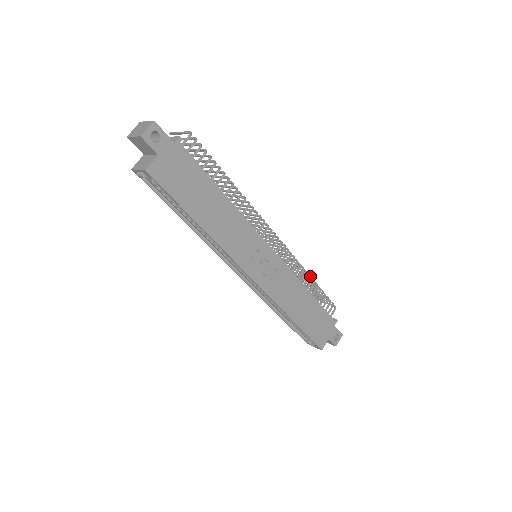
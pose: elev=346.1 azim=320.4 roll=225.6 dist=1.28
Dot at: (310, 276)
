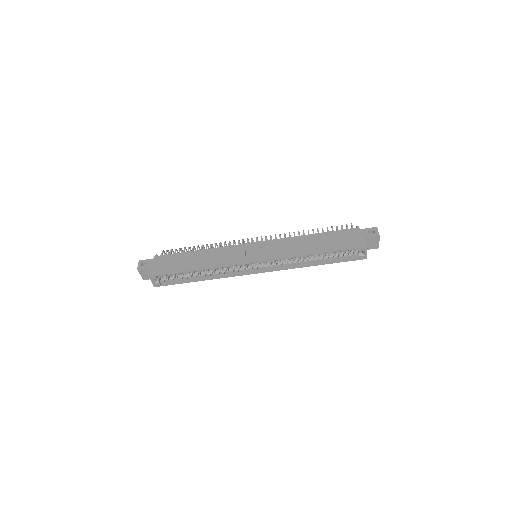
Dot at: occluded
